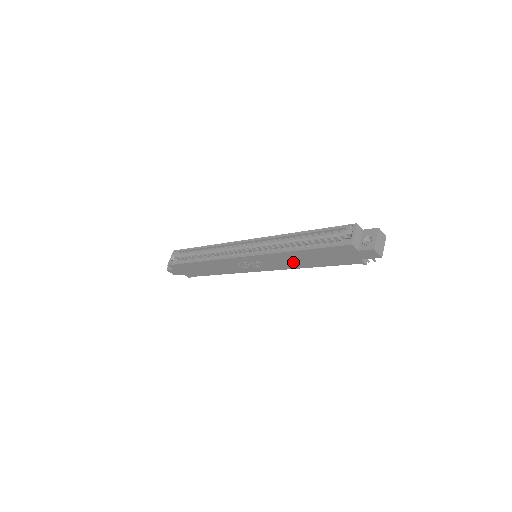
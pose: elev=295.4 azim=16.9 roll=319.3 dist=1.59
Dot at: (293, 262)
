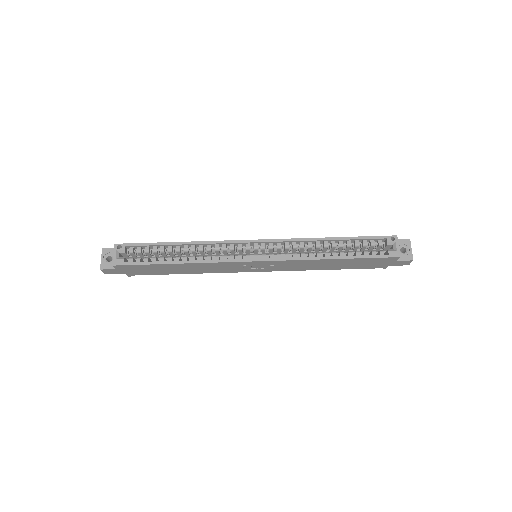
Dot at: (313, 266)
